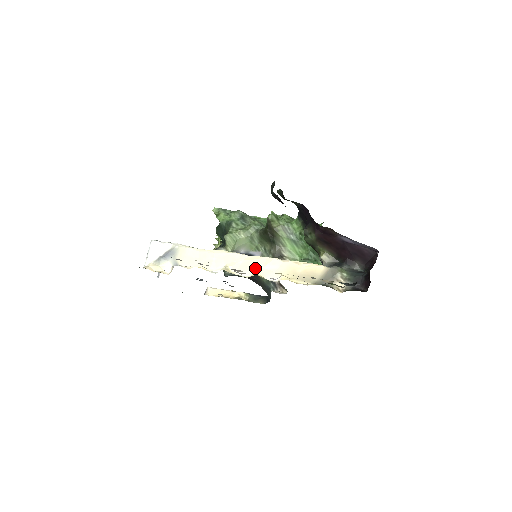
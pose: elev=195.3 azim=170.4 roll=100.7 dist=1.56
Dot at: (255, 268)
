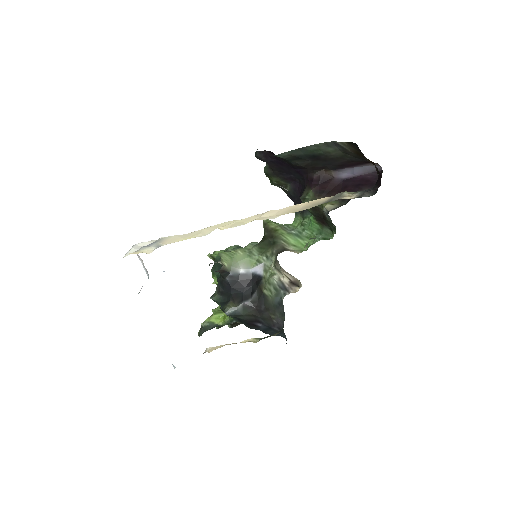
Dot at: (249, 220)
